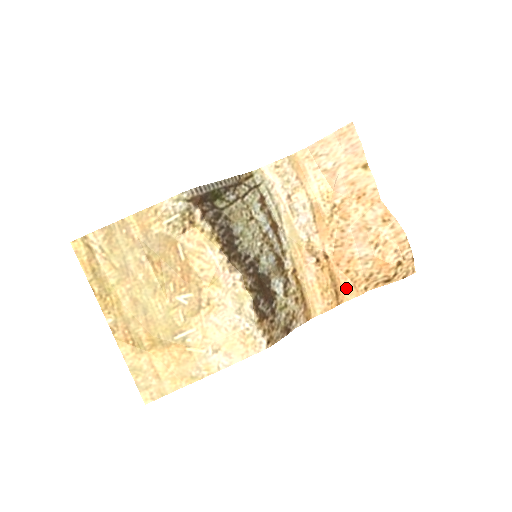
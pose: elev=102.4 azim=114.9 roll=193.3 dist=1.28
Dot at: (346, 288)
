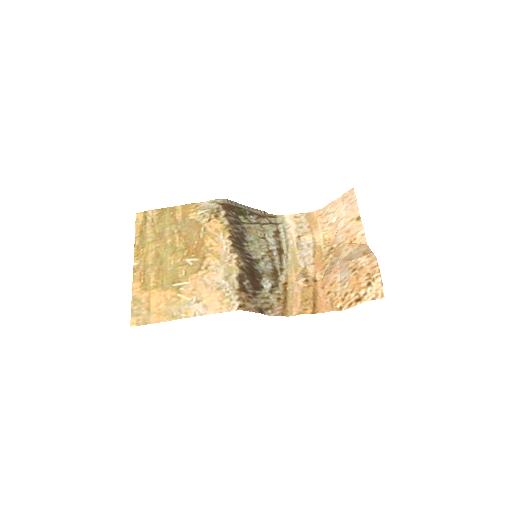
Dot at: (324, 304)
